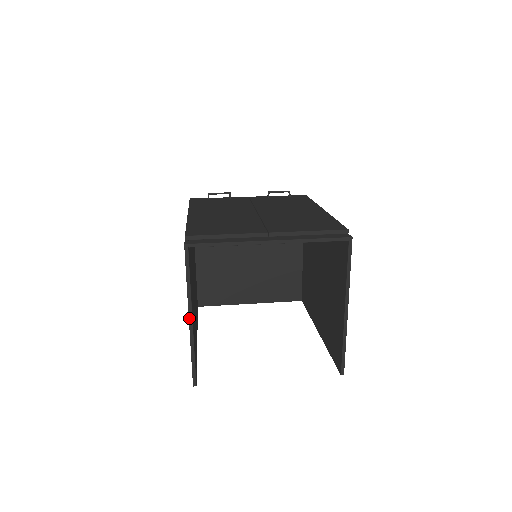
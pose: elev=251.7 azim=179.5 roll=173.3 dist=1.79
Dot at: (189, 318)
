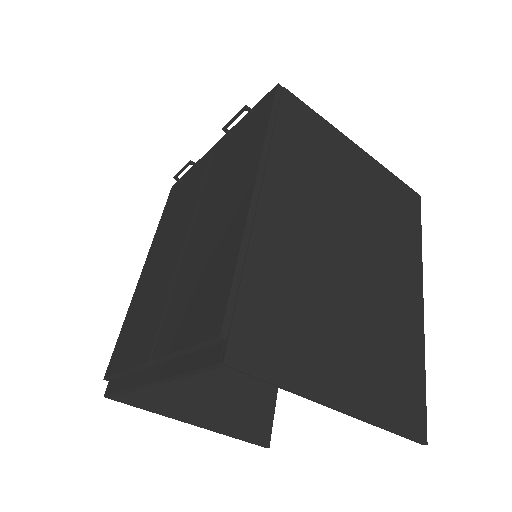
Dot at: occluded
